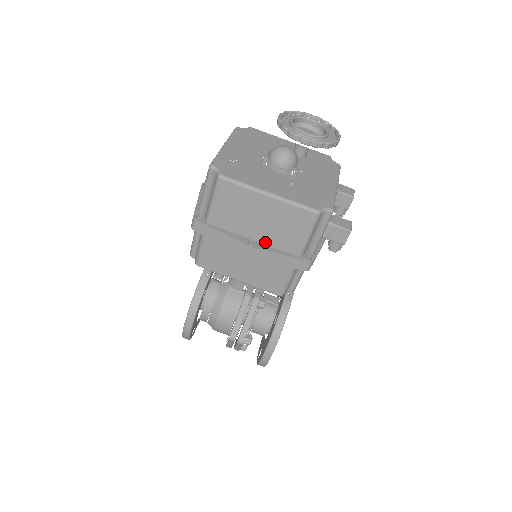
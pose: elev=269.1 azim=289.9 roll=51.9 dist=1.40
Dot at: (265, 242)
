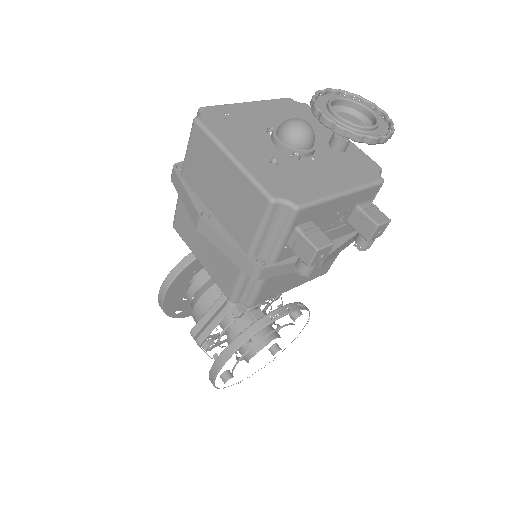
Dot at: (221, 220)
